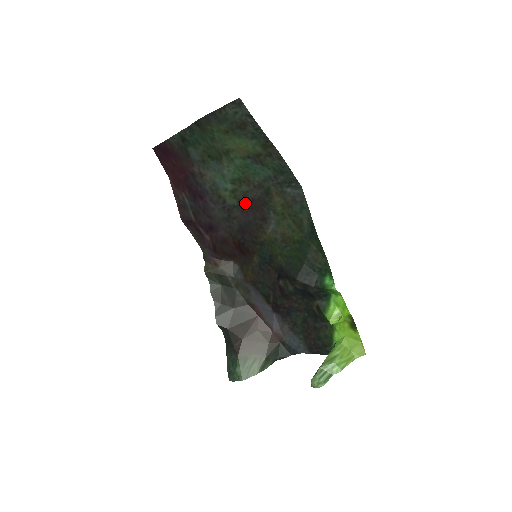
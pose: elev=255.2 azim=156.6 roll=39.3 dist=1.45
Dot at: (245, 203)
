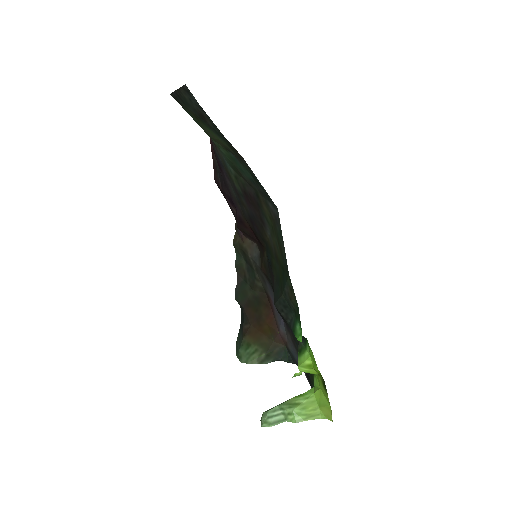
Dot at: (246, 195)
